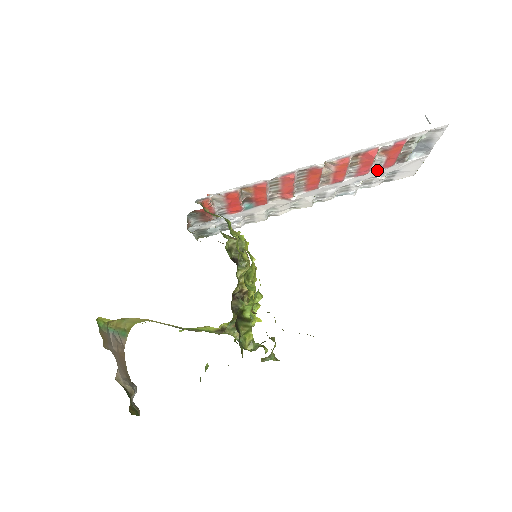
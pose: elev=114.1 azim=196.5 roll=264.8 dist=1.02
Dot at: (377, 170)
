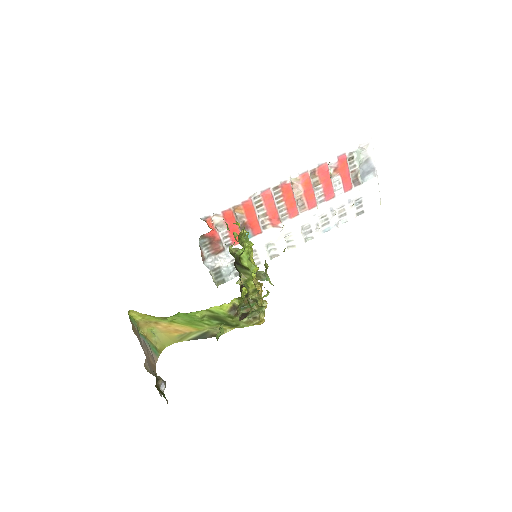
Dot at: (341, 194)
